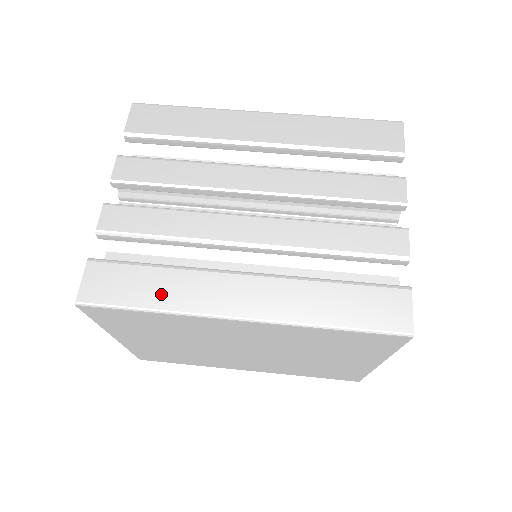
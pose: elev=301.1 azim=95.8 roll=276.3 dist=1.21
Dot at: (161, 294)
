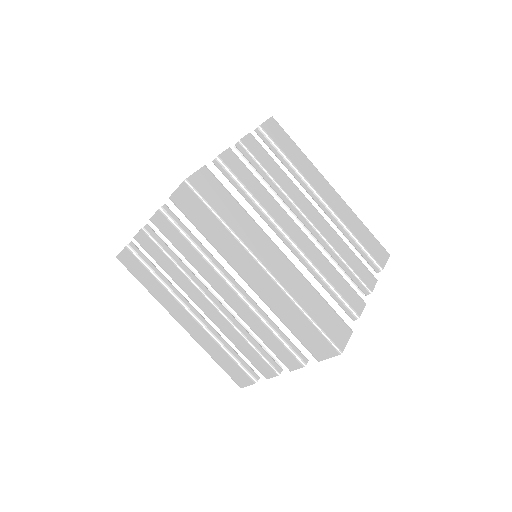
Dot at: (152, 288)
